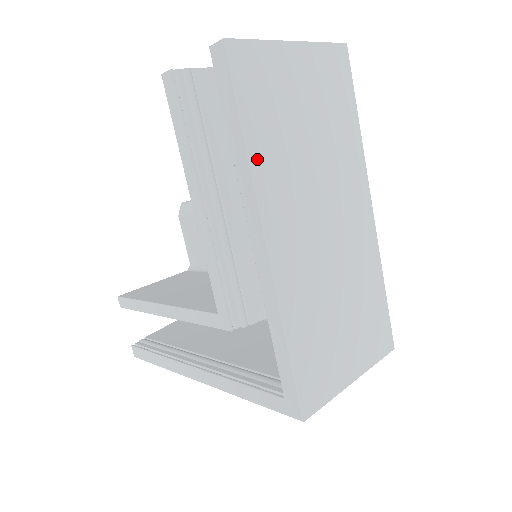
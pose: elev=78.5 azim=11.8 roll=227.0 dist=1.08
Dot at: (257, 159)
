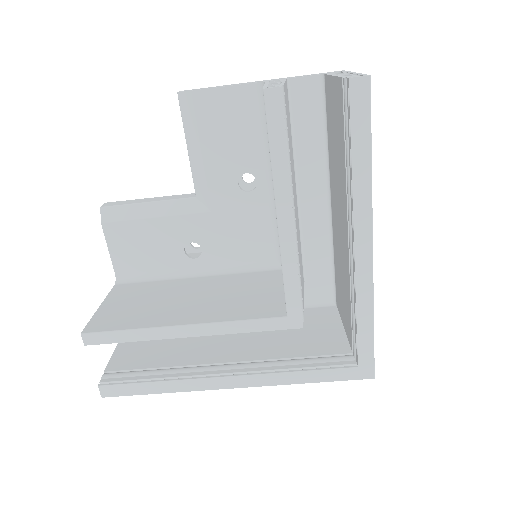
Dot at: (370, 178)
